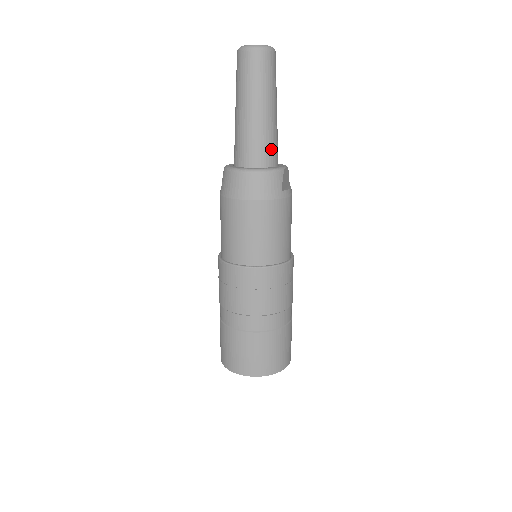
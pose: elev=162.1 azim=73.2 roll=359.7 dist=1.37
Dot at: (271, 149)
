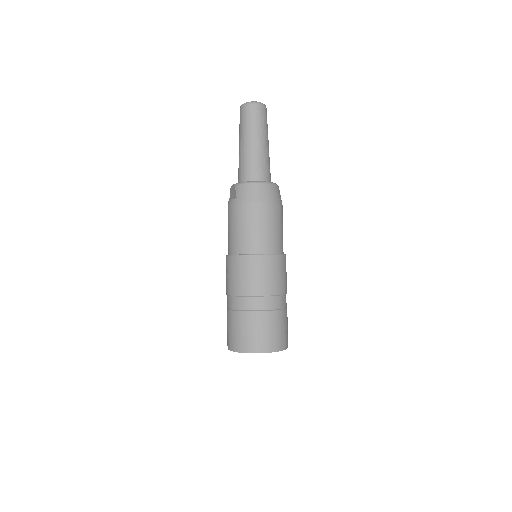
Dot at: occluded
